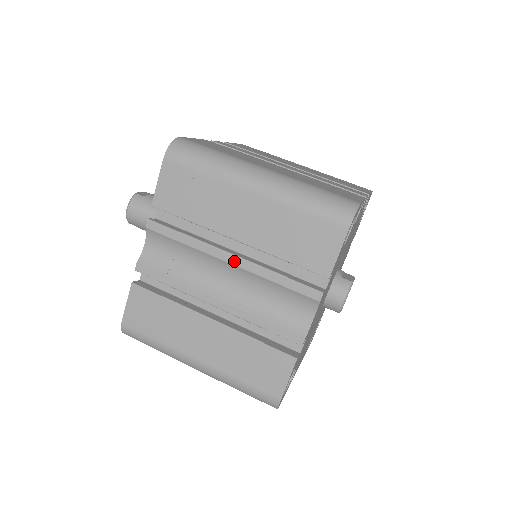
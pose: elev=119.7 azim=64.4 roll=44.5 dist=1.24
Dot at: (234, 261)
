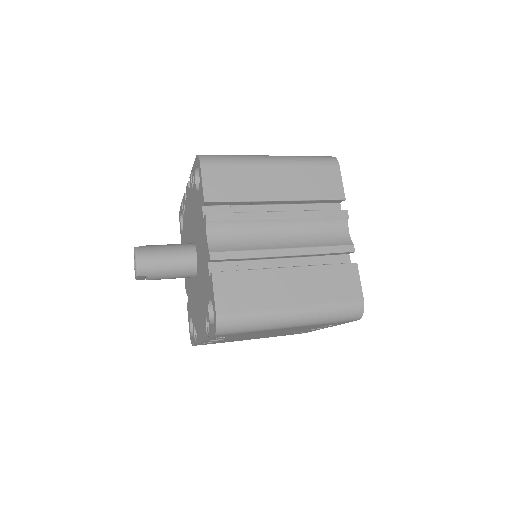
Dot at: (284, 215)
